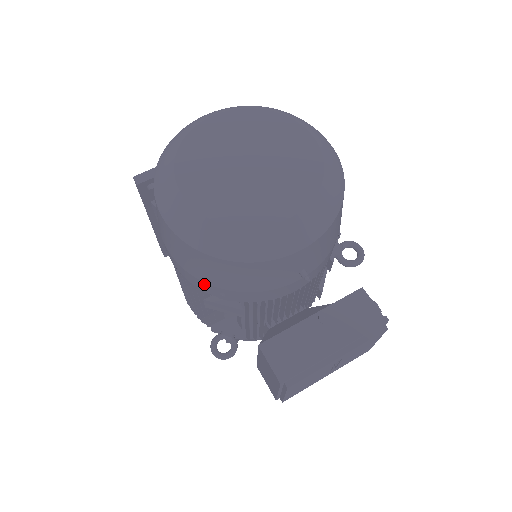
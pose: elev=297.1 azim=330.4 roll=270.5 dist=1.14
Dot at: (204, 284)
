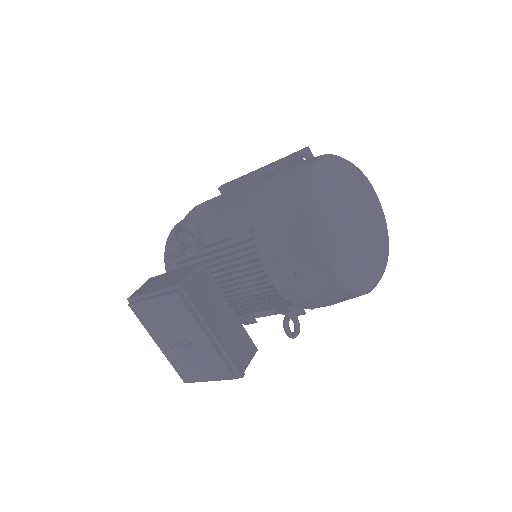
Dot at: (266, 200)
